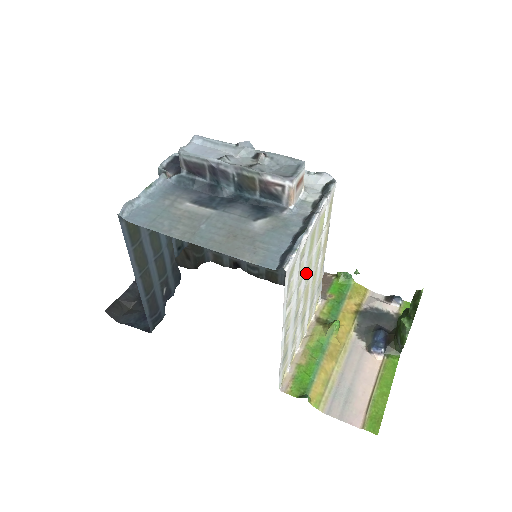
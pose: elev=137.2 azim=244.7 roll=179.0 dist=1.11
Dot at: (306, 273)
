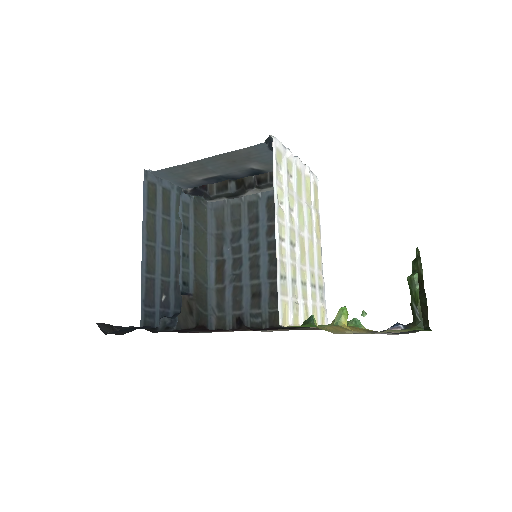
Dot at: (298, 210)
